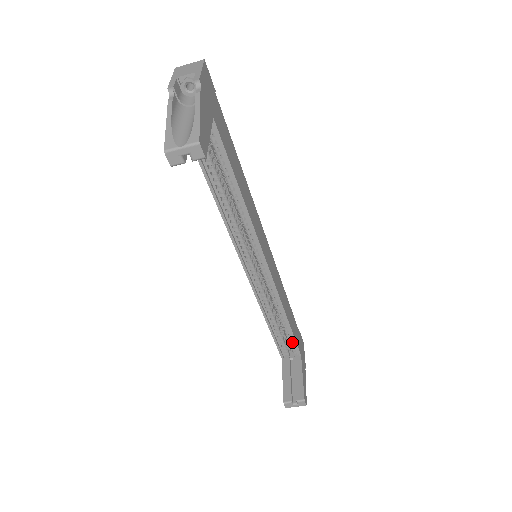
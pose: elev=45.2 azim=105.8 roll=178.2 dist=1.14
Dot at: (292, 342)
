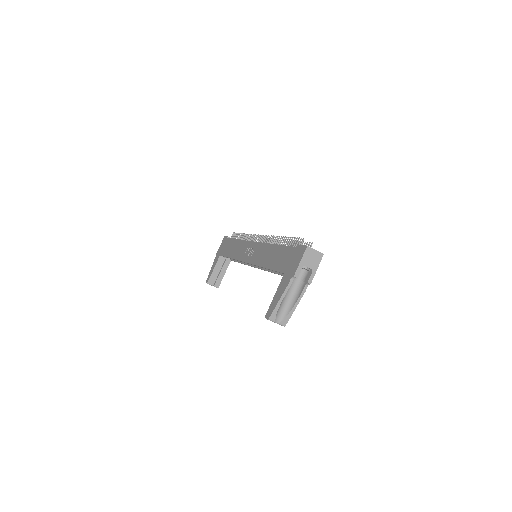
Dot at: (233, 259)
